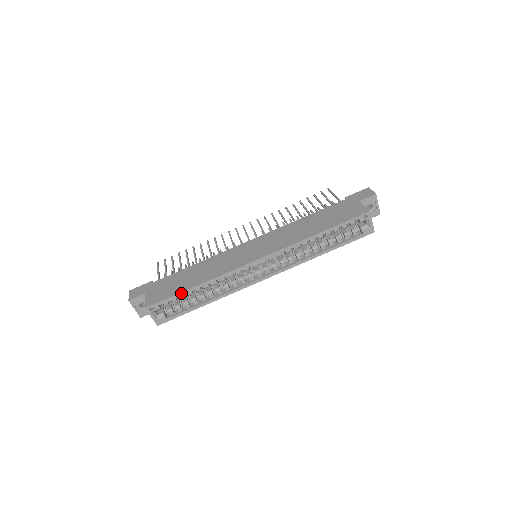
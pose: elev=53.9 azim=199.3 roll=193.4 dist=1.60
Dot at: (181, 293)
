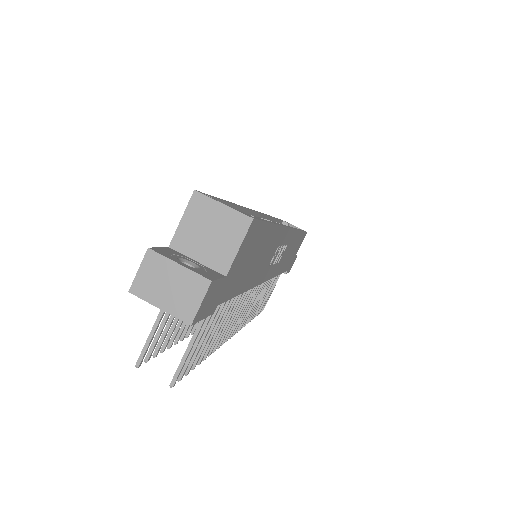
Dot at: occluded
